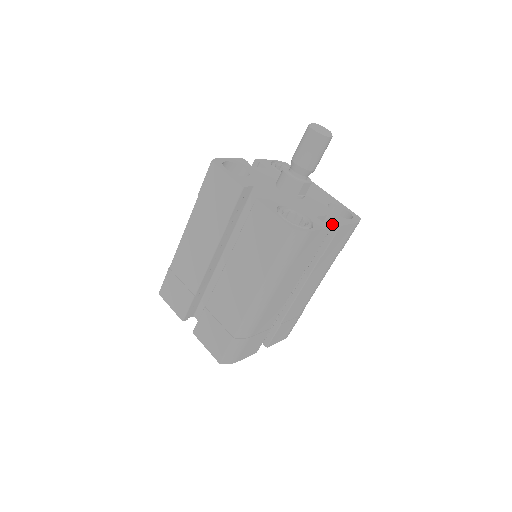
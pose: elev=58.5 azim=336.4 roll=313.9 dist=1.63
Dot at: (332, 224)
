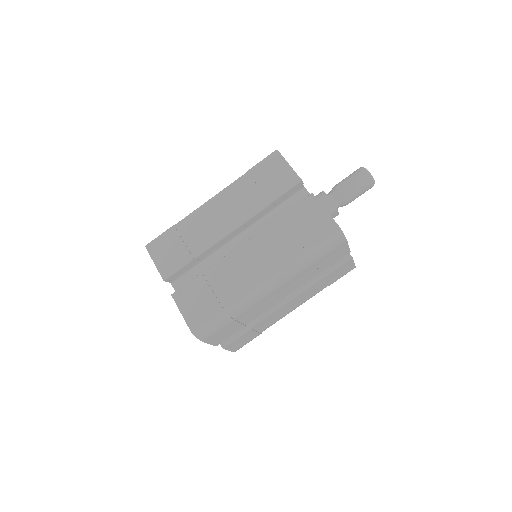
Dot at: occluded
